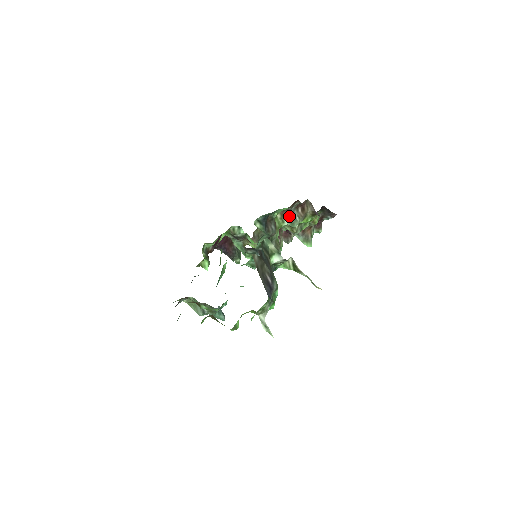
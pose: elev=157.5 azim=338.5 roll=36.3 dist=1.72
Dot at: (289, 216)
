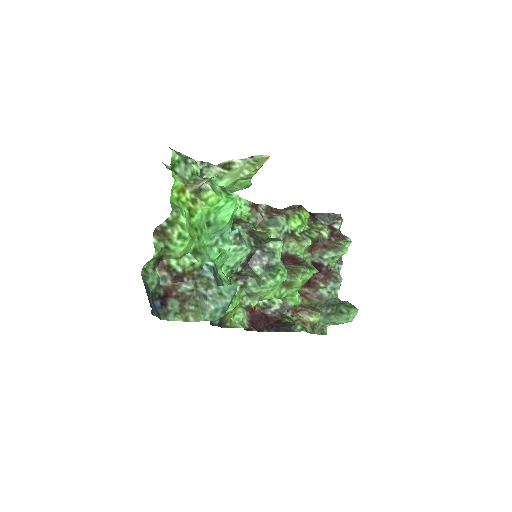
Dot at: (268, 223)
